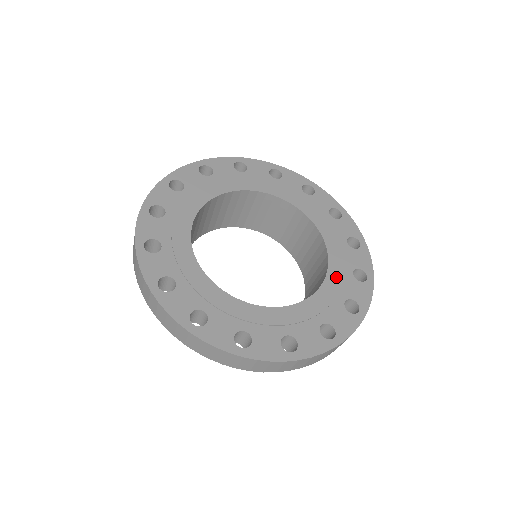
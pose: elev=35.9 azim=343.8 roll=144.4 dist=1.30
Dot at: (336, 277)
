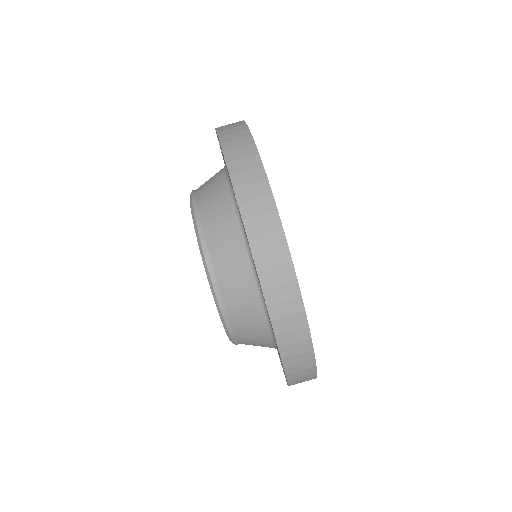
Dot at: occluded
